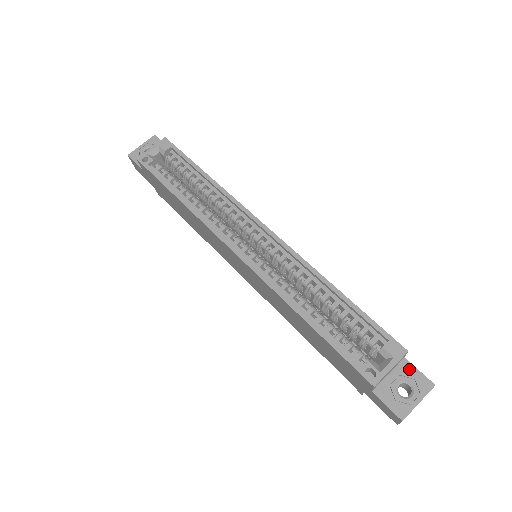
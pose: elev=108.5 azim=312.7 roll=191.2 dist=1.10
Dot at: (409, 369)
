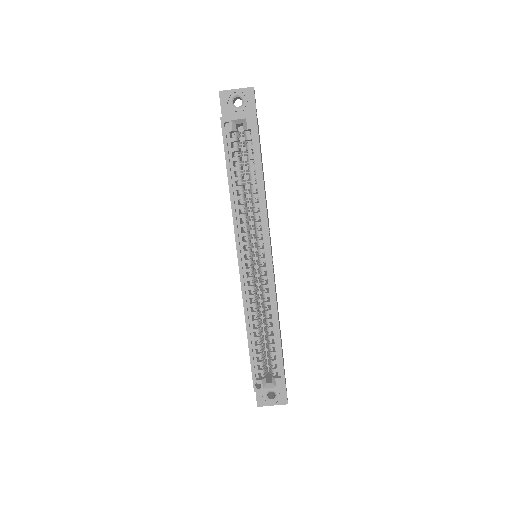
Dot at: occluded
